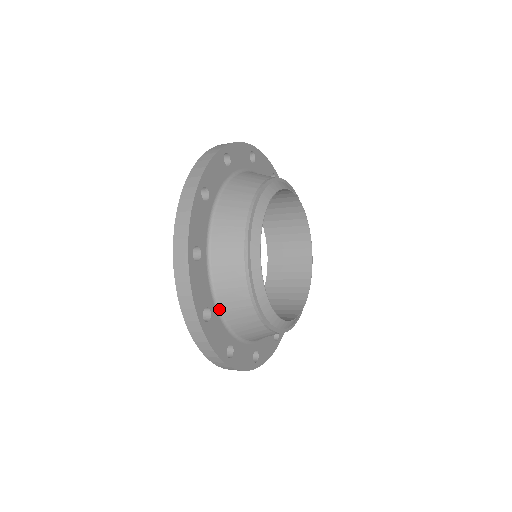
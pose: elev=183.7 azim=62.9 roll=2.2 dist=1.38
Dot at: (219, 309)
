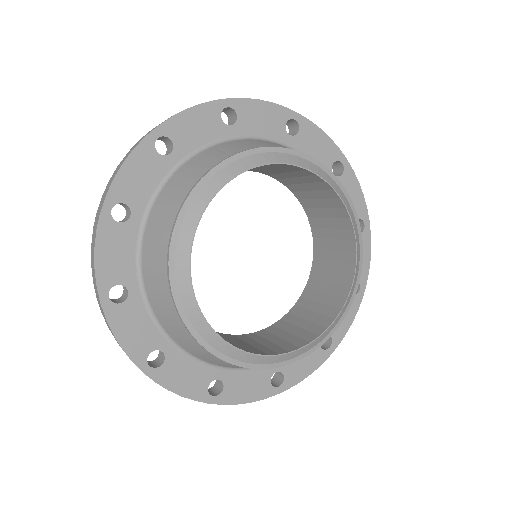
Dot at: (230, 368)
